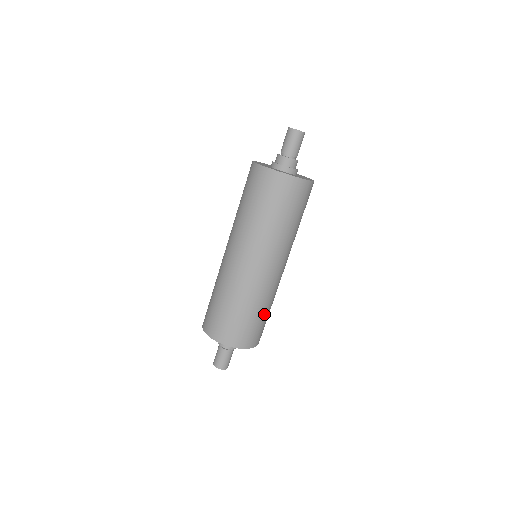
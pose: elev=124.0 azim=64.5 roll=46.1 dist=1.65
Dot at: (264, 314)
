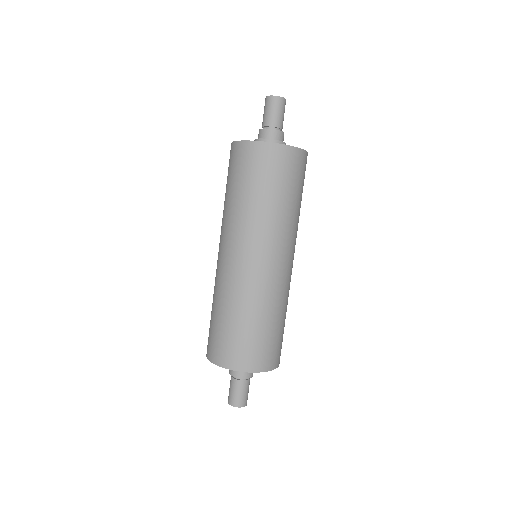
Dot at: (276, 324)
